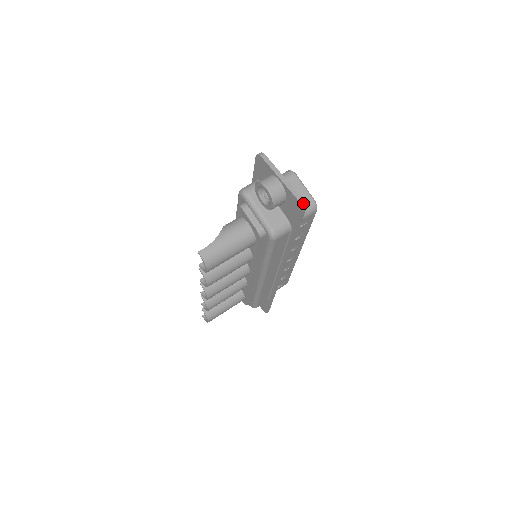
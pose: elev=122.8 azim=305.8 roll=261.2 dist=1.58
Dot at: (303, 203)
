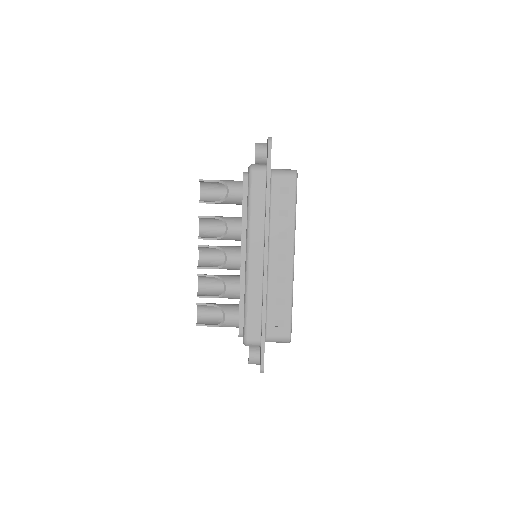
Dot at: occluded
